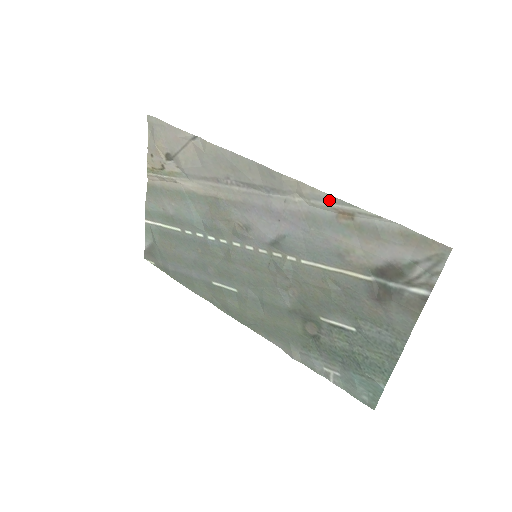
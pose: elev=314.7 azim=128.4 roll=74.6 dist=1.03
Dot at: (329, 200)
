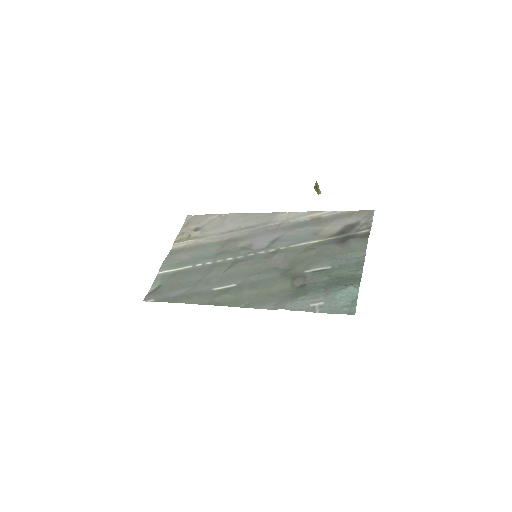
Dot at: (306, 214)
